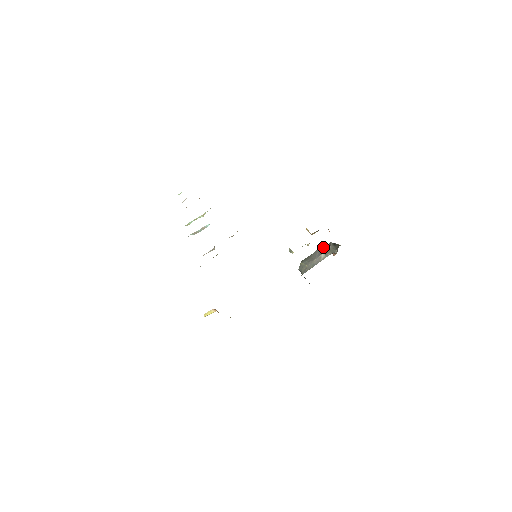
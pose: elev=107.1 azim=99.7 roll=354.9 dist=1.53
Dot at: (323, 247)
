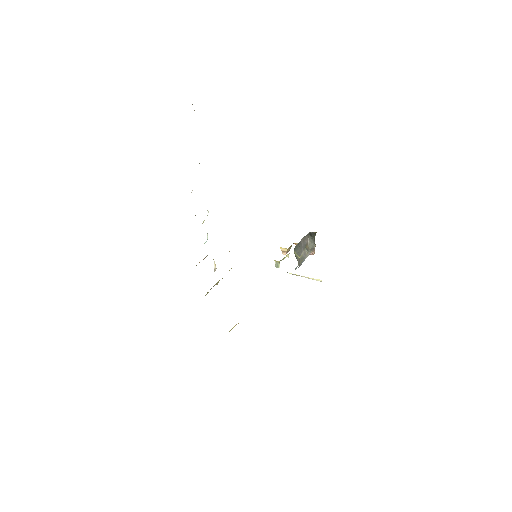
Dot at: (304, 239)
